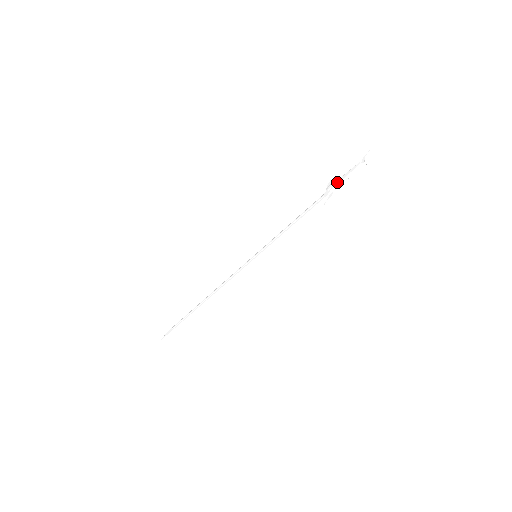
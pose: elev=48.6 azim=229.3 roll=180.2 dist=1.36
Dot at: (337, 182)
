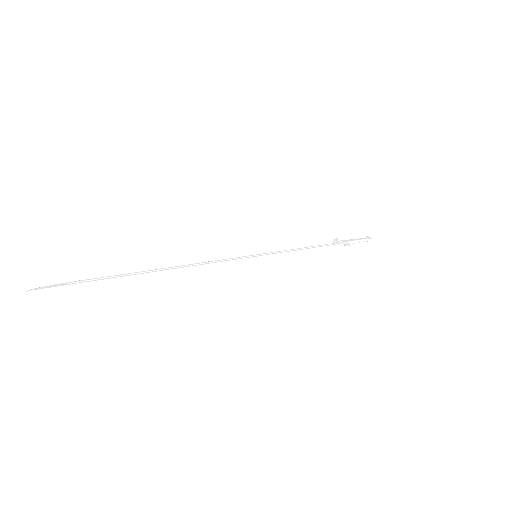
Dot at: (348, 240)
